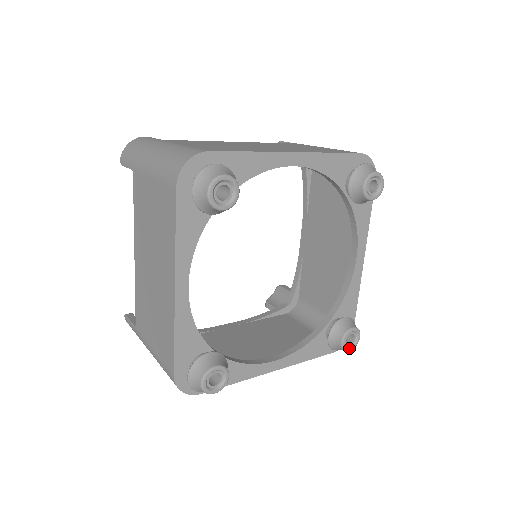
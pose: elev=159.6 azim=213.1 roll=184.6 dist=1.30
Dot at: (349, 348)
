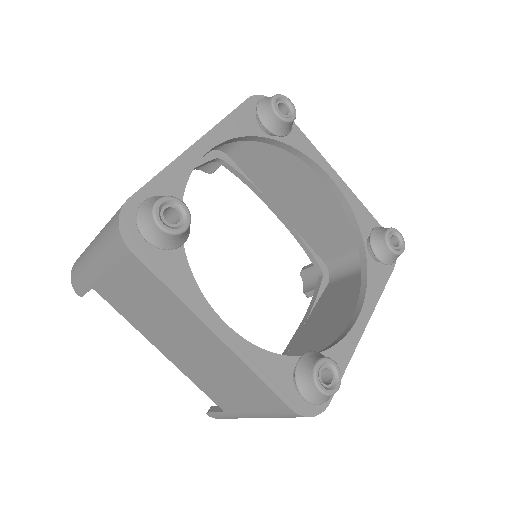
Dot at: (321, 385)
